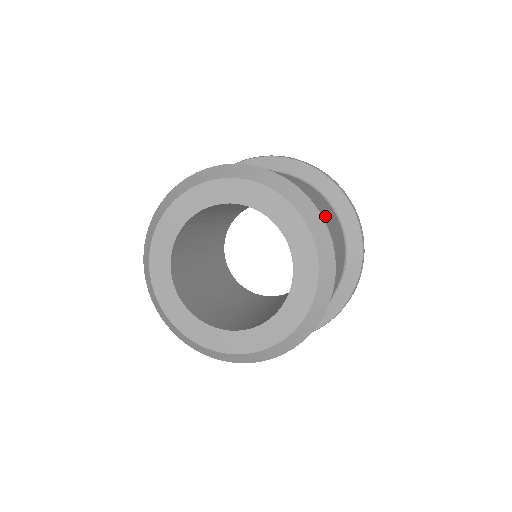
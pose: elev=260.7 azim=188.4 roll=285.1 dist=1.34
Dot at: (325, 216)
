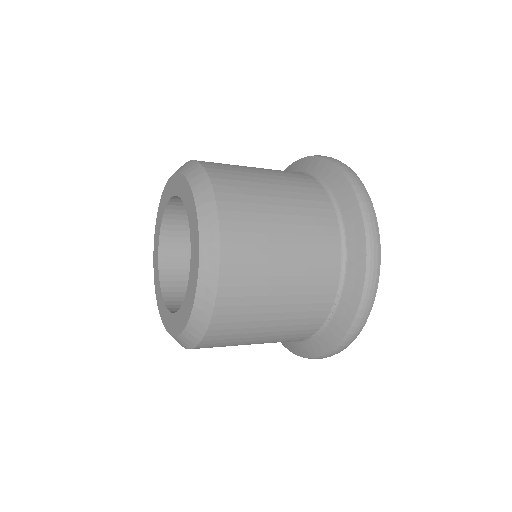
Dot at: (243, 227)
